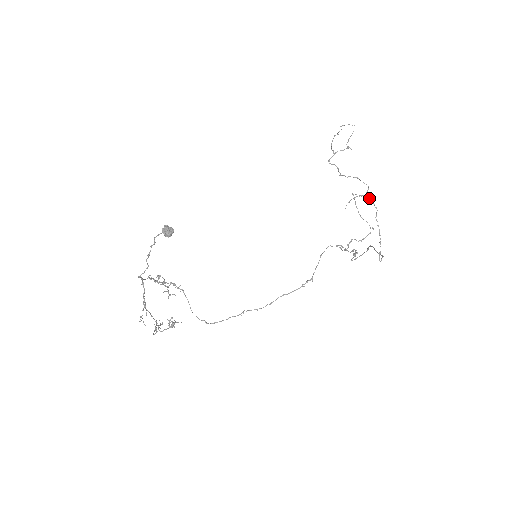
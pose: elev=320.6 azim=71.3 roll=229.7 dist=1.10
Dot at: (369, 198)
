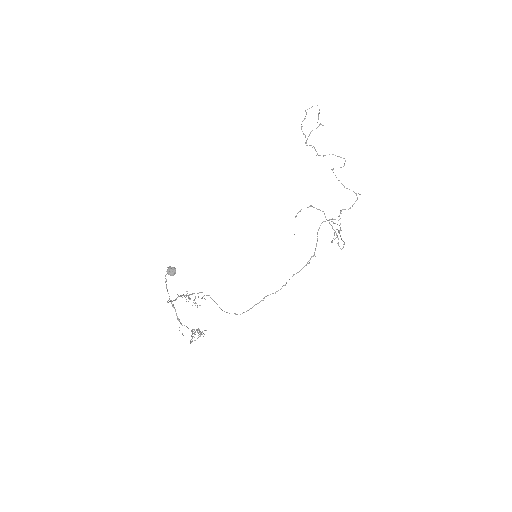
Dot at: (313, 207)
